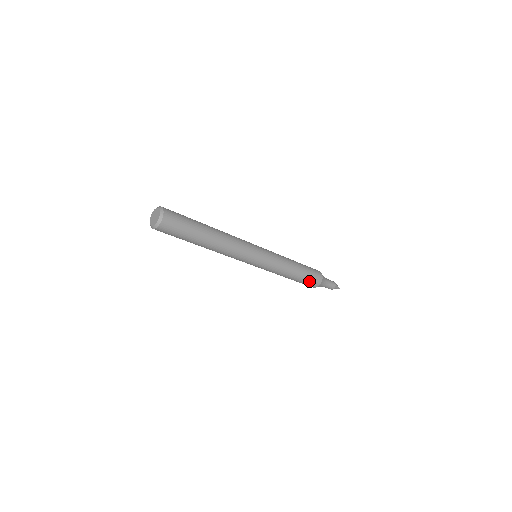
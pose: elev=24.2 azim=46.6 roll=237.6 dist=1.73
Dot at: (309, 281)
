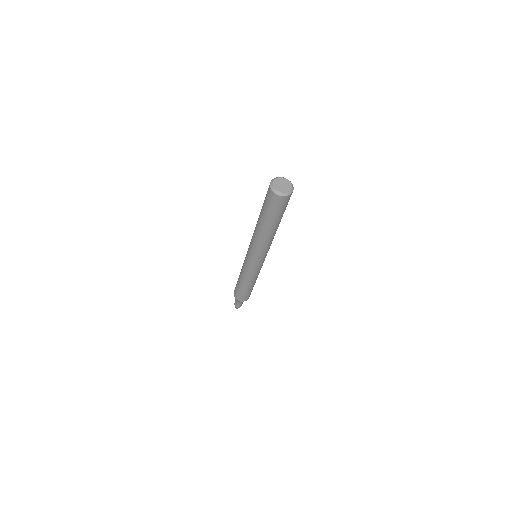
Dot at: (245, 295)
